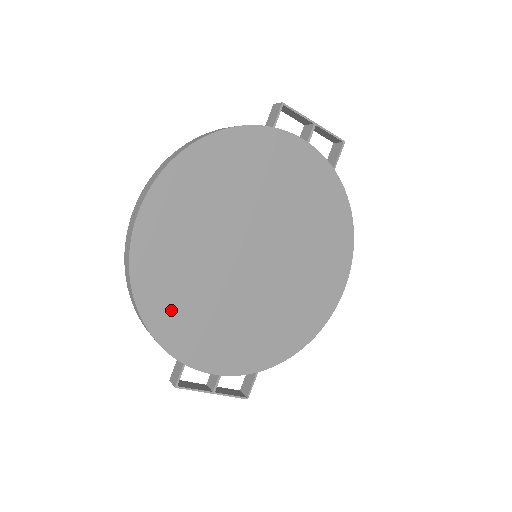
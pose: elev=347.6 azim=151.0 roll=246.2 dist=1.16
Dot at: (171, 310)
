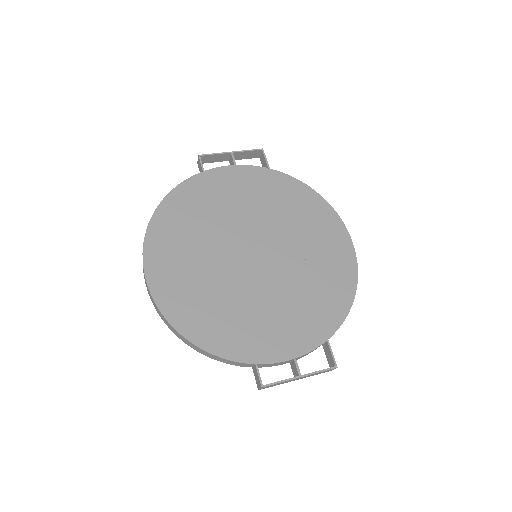
Dot at: (214, 327)
